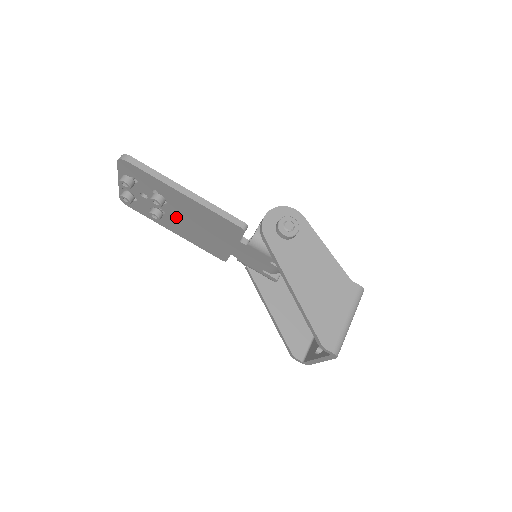
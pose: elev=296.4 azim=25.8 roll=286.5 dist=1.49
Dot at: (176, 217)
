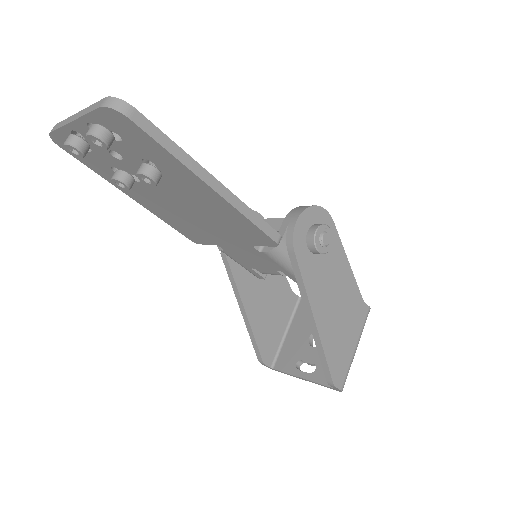
Dot at: (158, 192)
